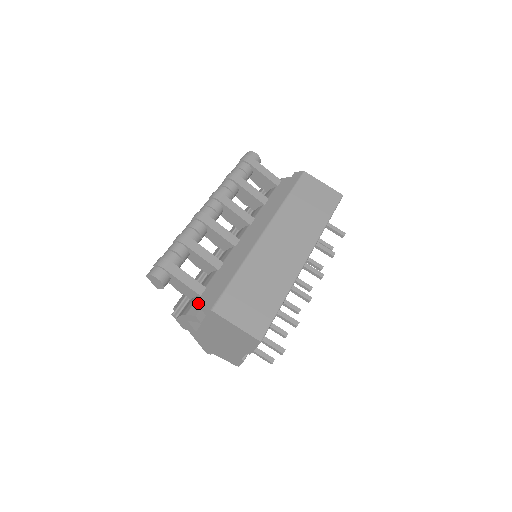
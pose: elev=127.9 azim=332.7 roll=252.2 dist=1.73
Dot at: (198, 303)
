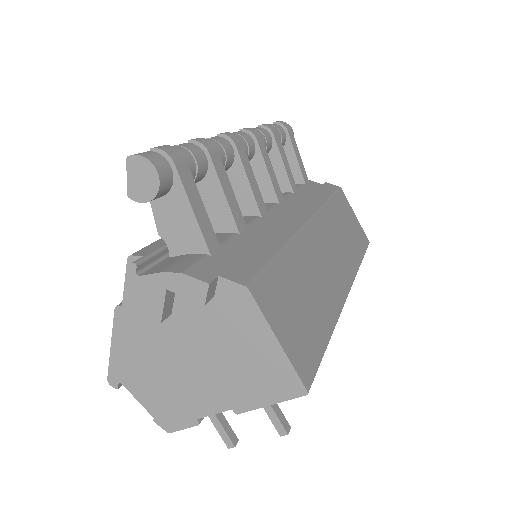
Dot at: (209, 264)
